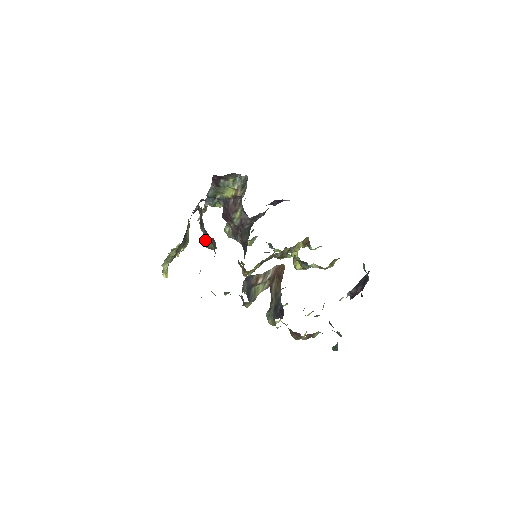
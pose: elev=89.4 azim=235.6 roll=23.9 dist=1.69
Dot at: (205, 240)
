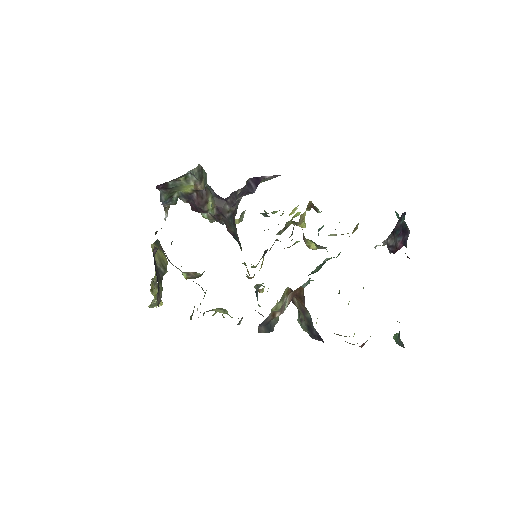
Dot at: (185, 274)
